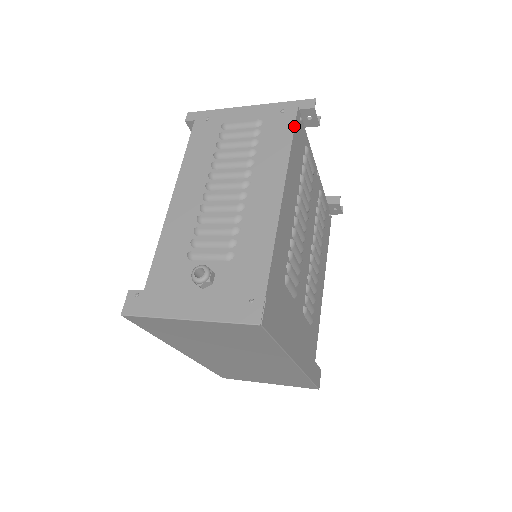
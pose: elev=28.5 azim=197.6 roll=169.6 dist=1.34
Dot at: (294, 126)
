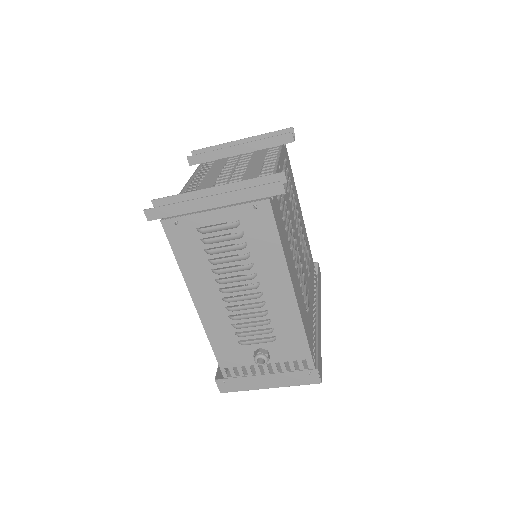
Dot at: (275, 223)
